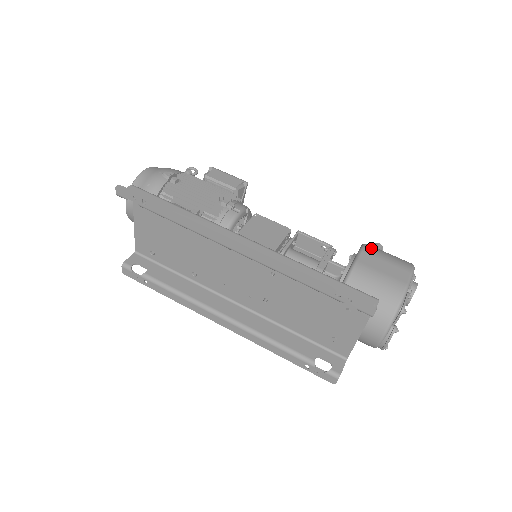
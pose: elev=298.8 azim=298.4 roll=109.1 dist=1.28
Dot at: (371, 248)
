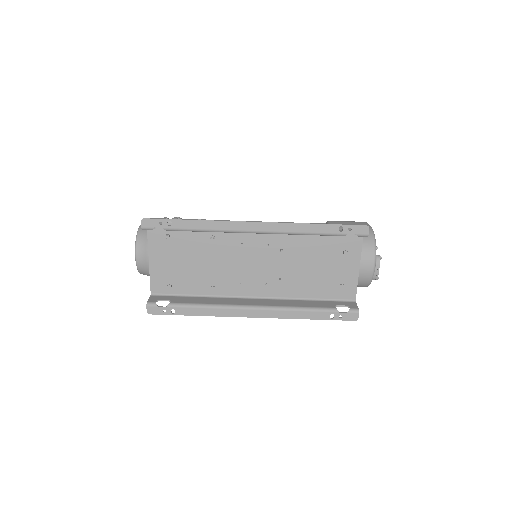
Dot at: occluded
